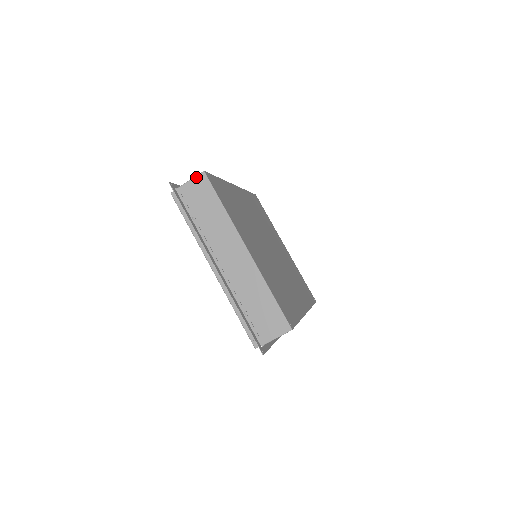
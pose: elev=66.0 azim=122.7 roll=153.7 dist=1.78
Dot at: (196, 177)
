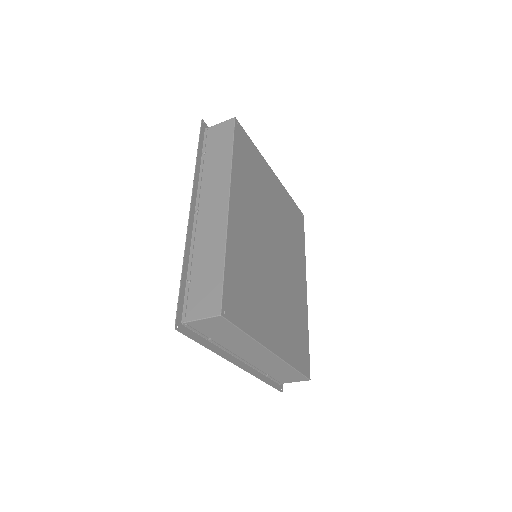
Dot at: (210, 319)
